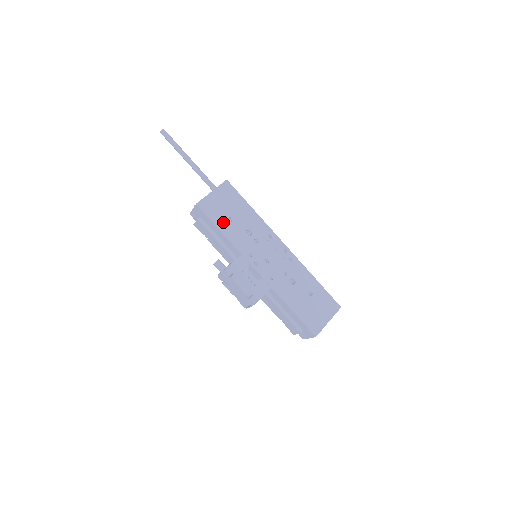
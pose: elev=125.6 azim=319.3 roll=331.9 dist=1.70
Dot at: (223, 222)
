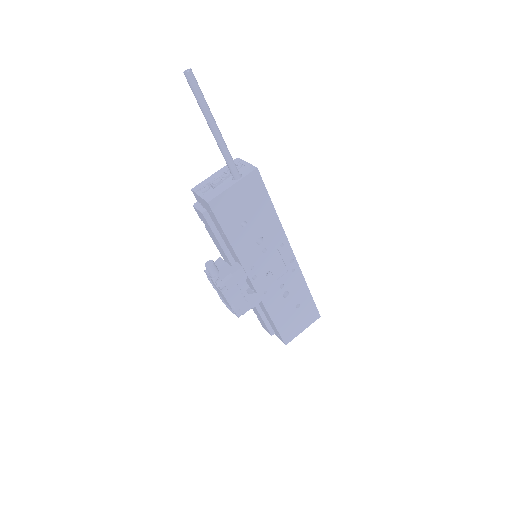
Dot at: (234, 227)
